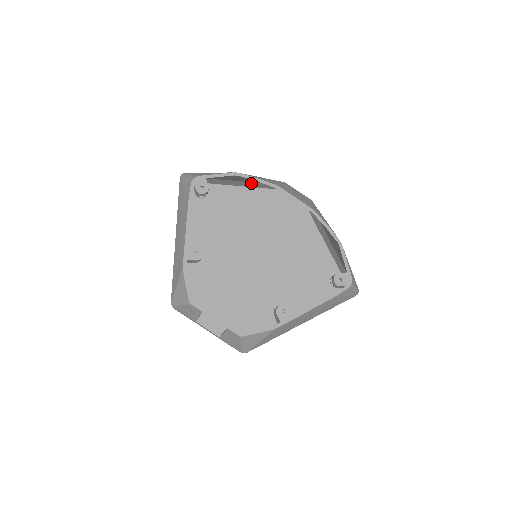
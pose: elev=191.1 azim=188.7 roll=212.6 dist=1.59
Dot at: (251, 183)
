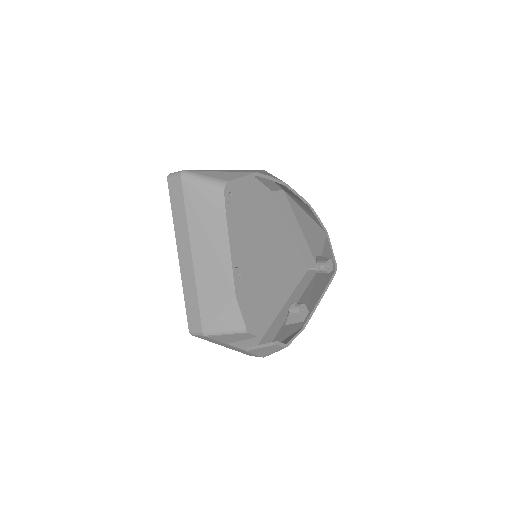
Dot at: occluded
